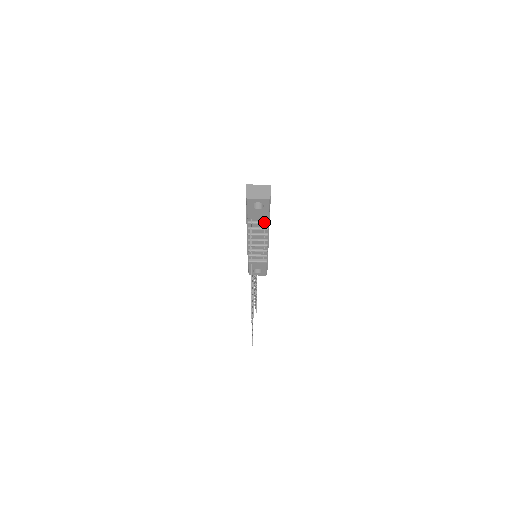
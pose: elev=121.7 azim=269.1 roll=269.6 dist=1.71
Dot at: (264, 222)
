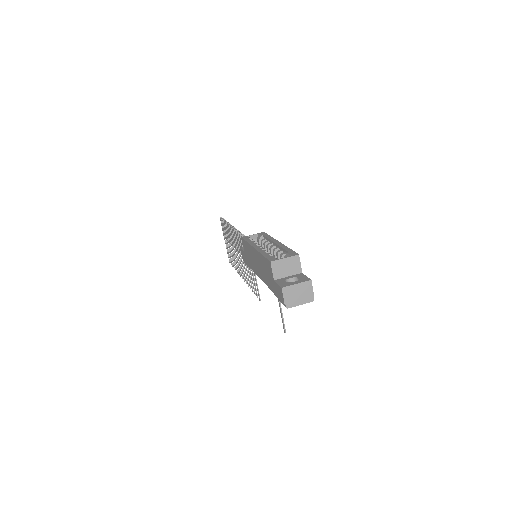
Dot at: occluded
